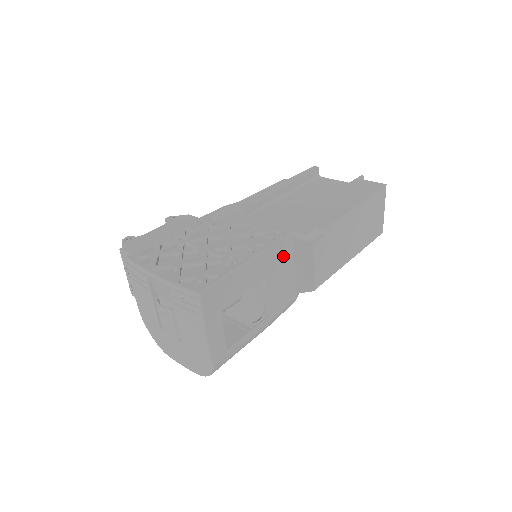
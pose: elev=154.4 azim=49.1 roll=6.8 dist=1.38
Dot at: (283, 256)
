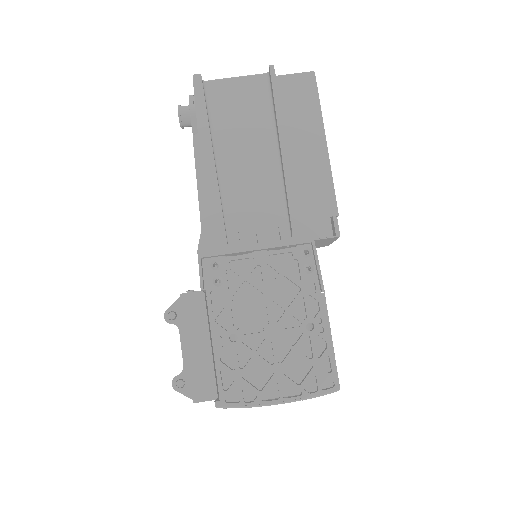
Dot at: occluded
